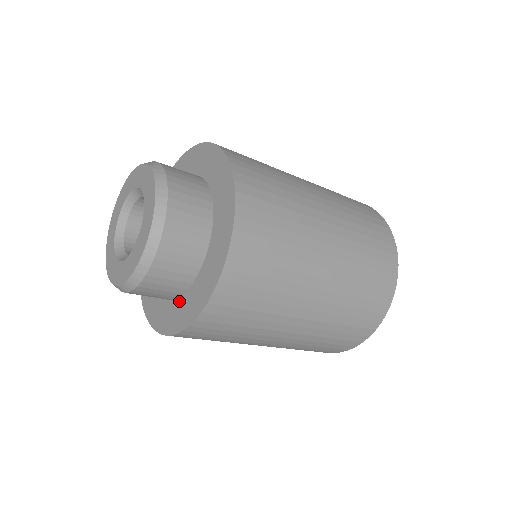
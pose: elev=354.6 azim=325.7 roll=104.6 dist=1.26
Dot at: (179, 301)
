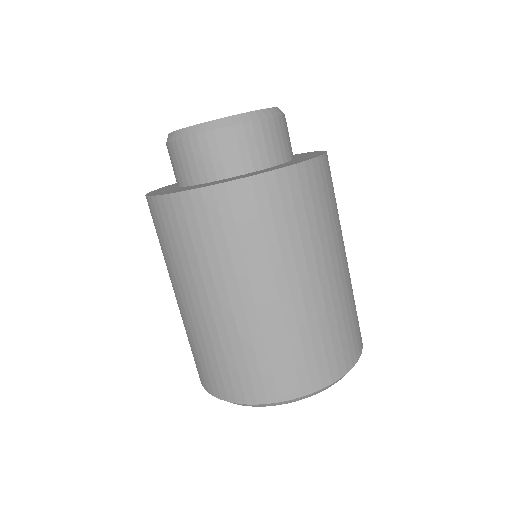
Dot at: (208, 183)
